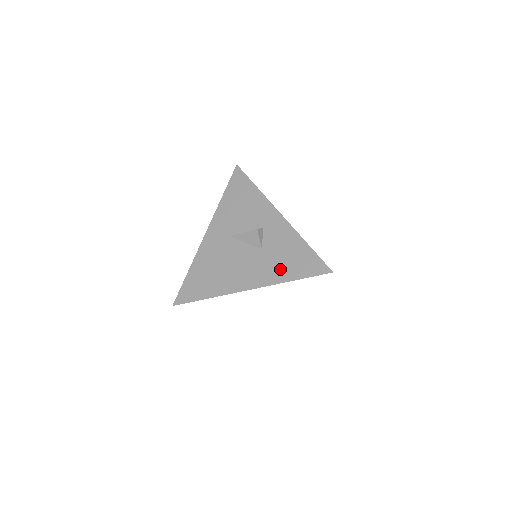
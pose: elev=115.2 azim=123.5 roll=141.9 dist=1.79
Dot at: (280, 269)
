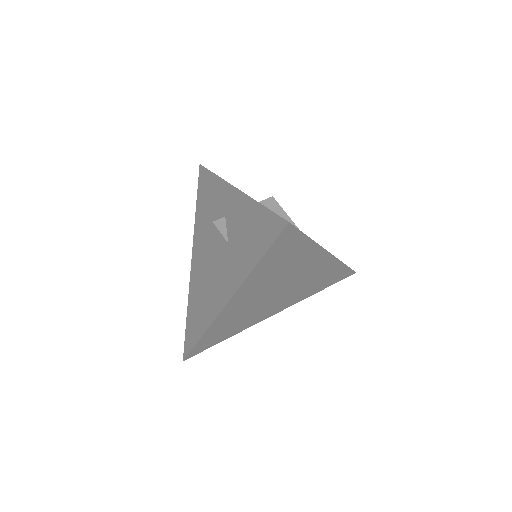
Dot at: (244, 257)
